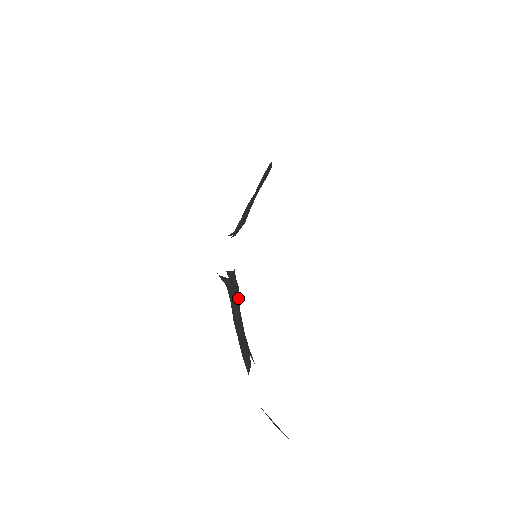
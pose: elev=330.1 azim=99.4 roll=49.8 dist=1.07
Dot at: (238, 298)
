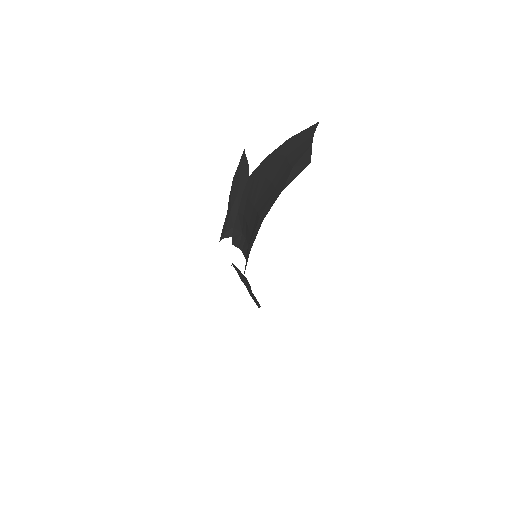
Dot at: (247, 281)
